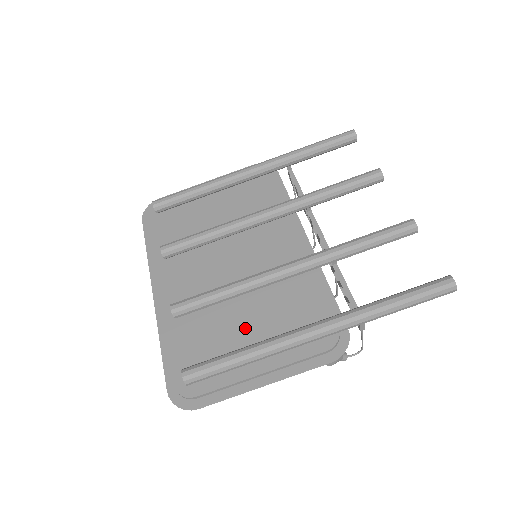
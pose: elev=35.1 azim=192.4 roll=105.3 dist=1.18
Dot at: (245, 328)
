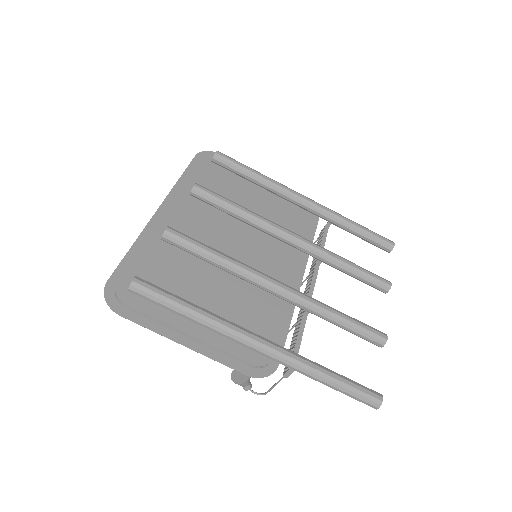
Dot at: (206, 294)
